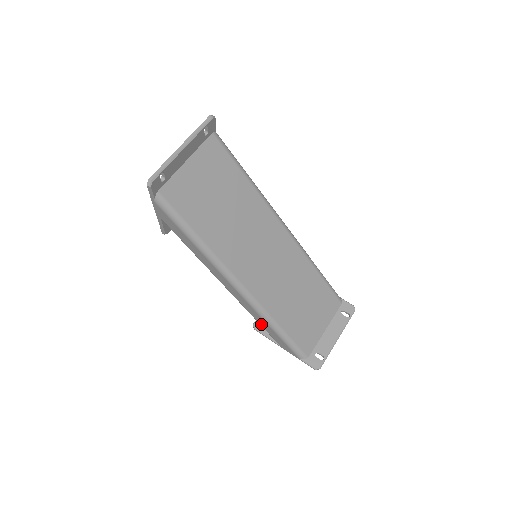
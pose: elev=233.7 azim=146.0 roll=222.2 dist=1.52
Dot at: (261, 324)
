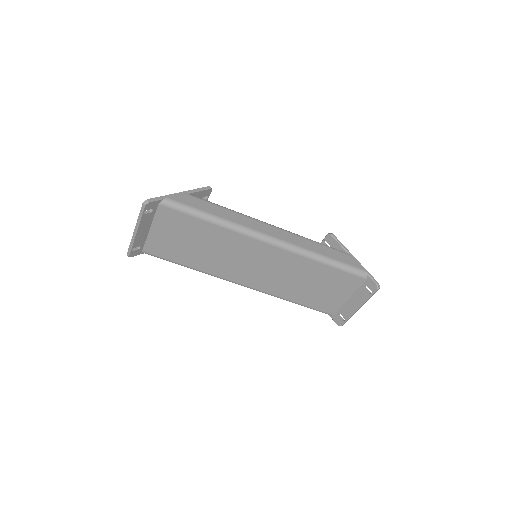
Dot at: occluded
